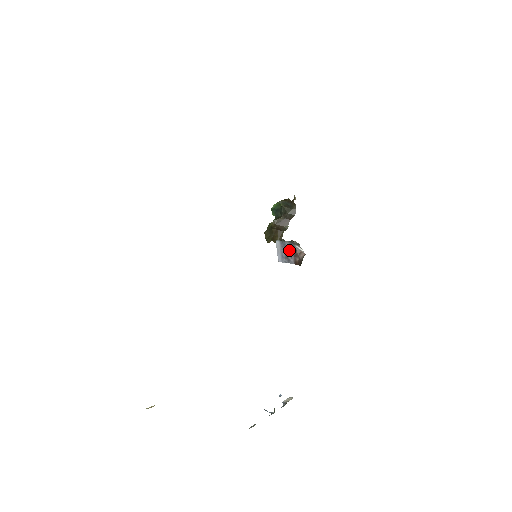
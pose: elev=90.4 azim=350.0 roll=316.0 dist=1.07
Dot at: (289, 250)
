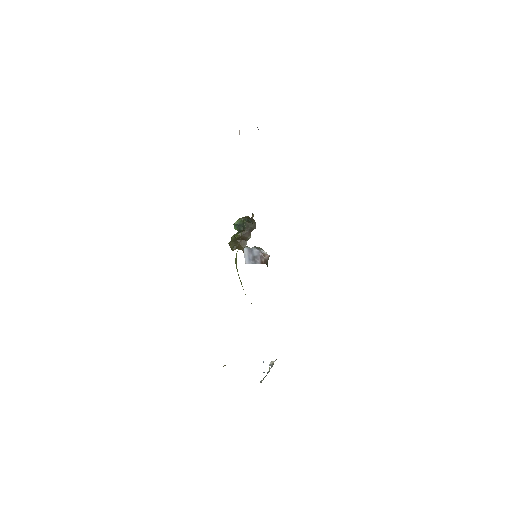
Dot at: (256, 254)
